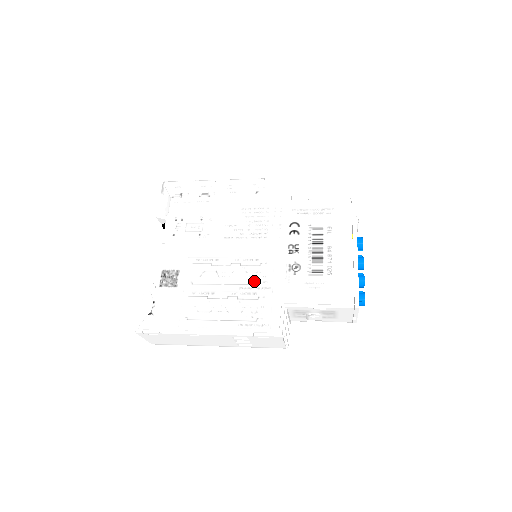
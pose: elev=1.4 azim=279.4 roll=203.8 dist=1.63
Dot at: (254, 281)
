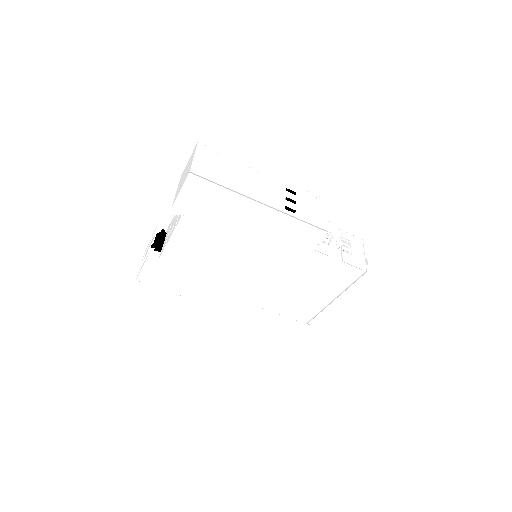
Dot at: occluded
